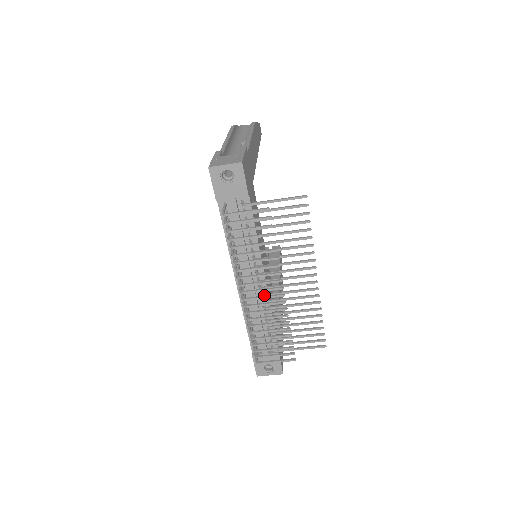
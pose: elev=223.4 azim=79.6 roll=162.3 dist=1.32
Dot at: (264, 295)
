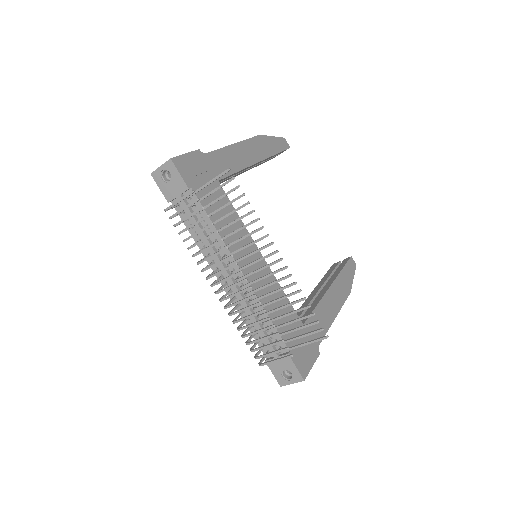
Dot at: (242, 287)
